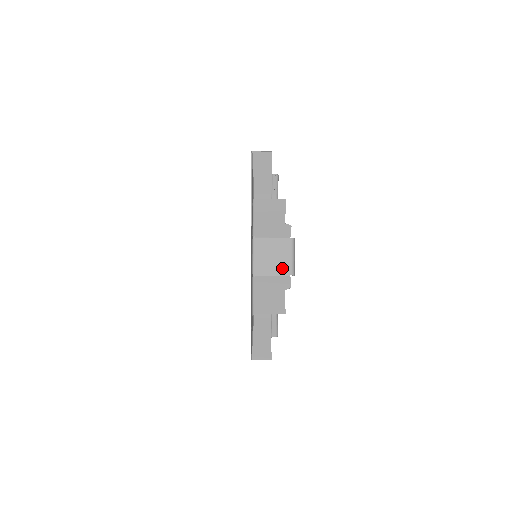
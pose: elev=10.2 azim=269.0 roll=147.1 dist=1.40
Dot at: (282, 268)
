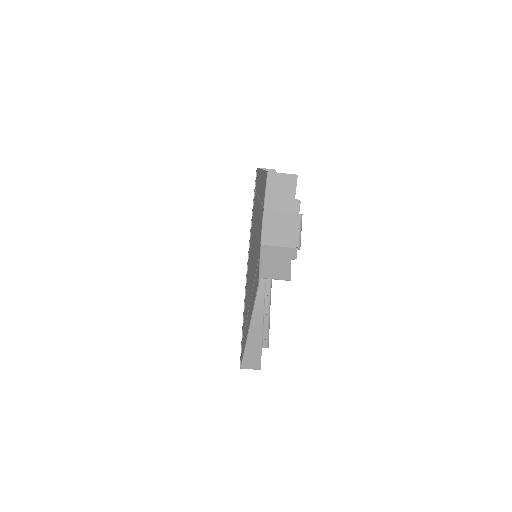
Dot at: (289, 240)
